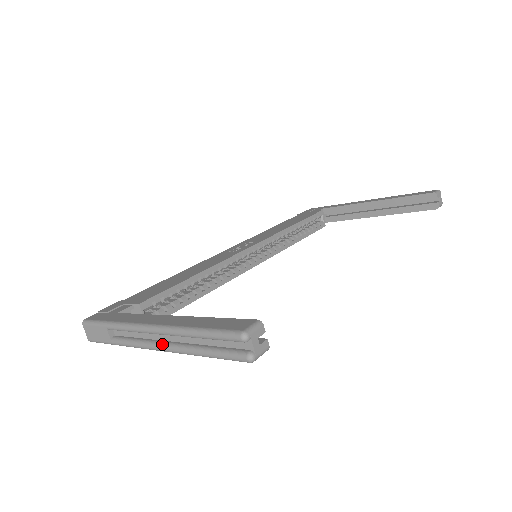
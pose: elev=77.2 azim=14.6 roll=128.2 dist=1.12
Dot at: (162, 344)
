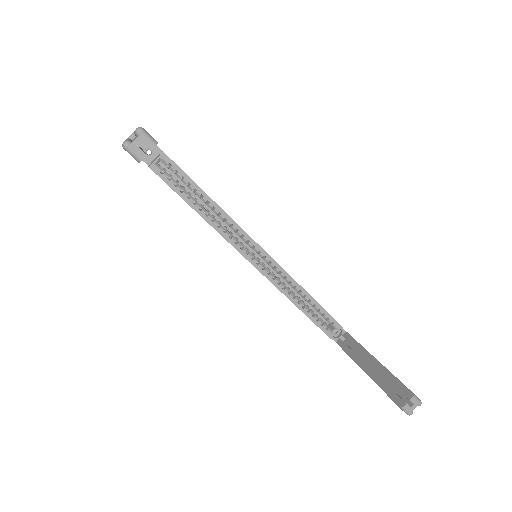
Dot at: occluded
